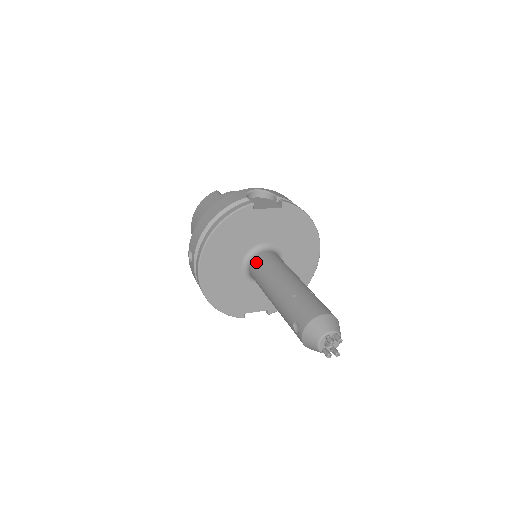
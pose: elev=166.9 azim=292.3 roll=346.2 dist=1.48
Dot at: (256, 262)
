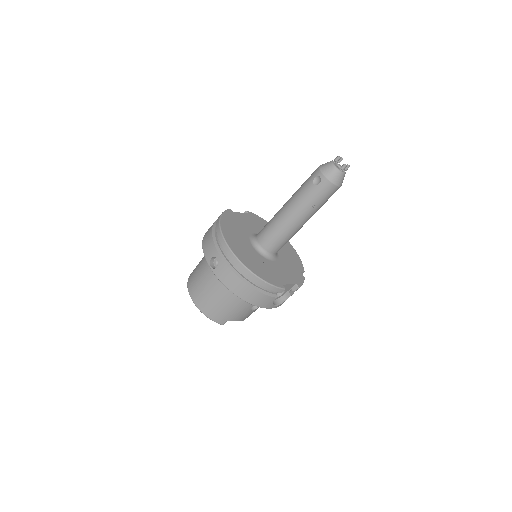
Dot at: (260, 232)
